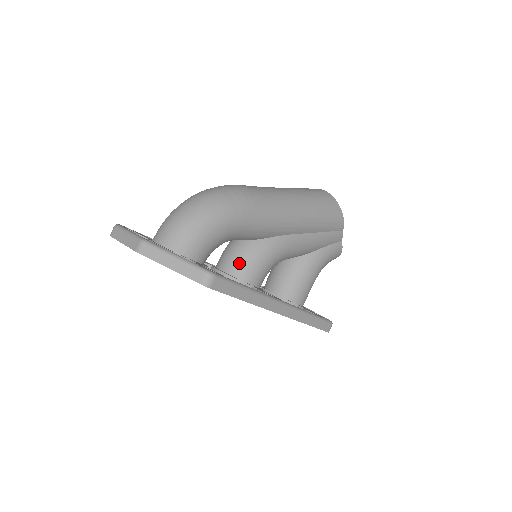
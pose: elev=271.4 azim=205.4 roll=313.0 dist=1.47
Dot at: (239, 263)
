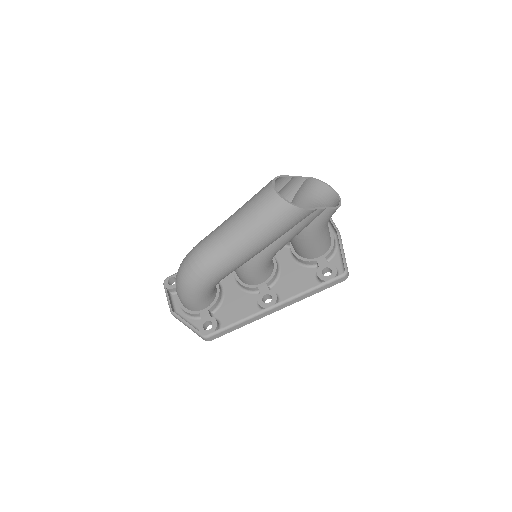
Dot at: (241, 278)
